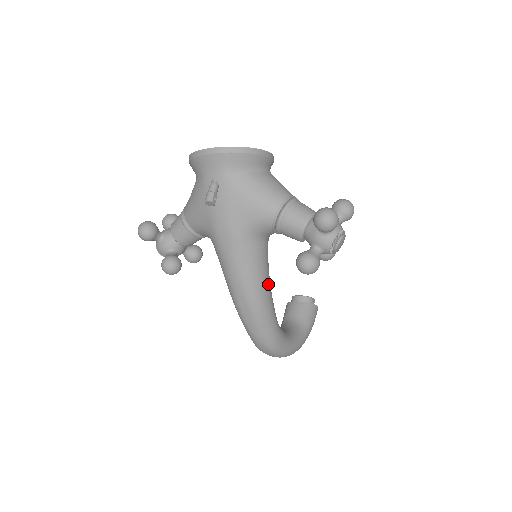
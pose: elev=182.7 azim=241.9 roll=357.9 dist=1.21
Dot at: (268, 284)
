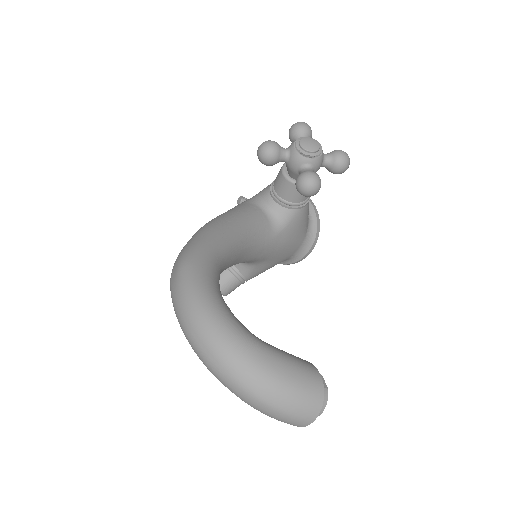
Dot at: (238, 225)
